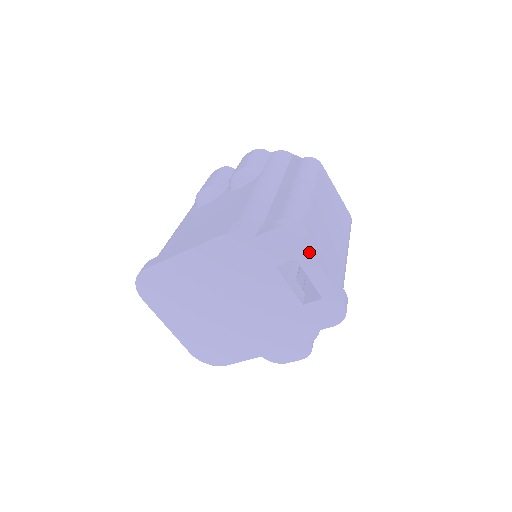
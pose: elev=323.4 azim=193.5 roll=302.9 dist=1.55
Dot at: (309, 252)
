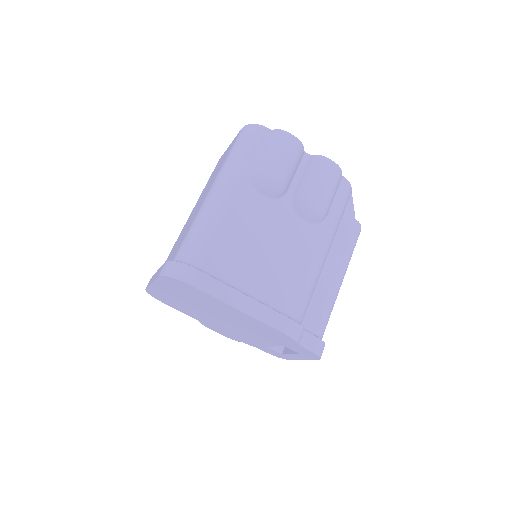
Dot at: (312, 359)
